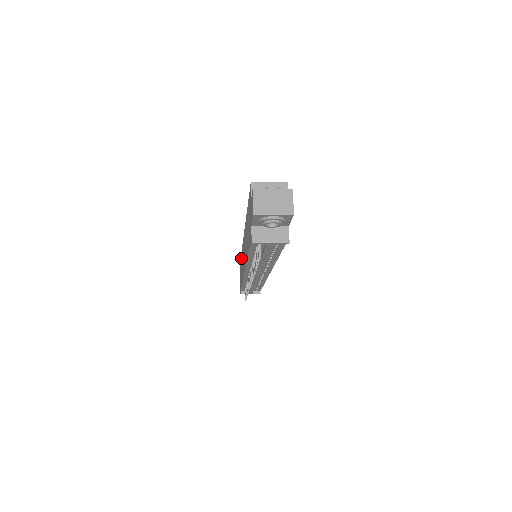
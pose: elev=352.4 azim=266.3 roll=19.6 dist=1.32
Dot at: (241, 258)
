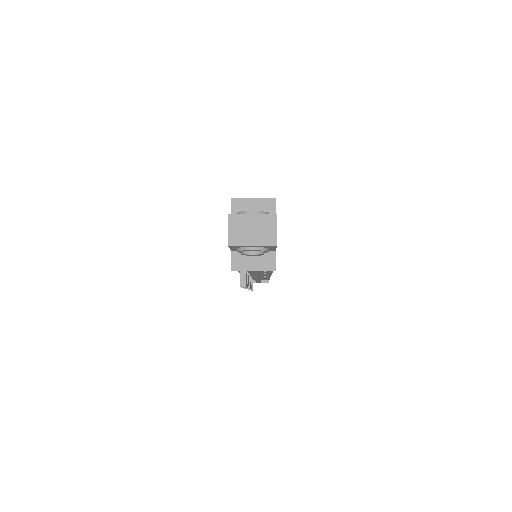
Dot at: occluded
